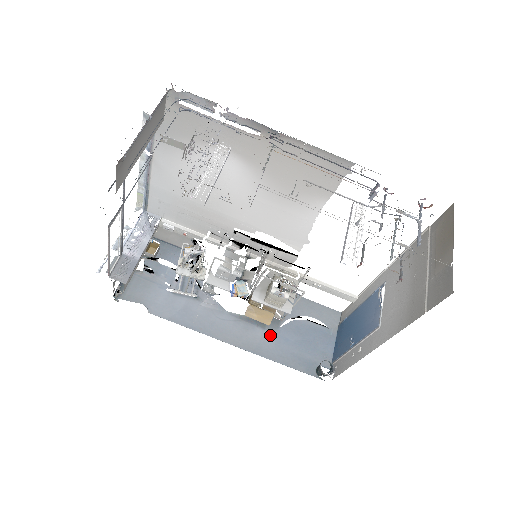
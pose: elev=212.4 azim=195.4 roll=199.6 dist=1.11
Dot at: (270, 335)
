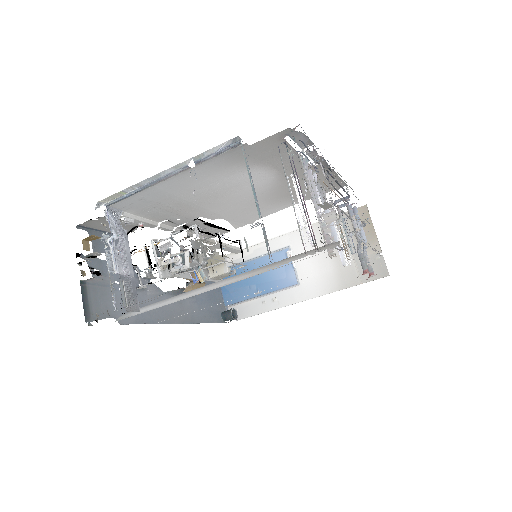
Dot at: (193, 301)
